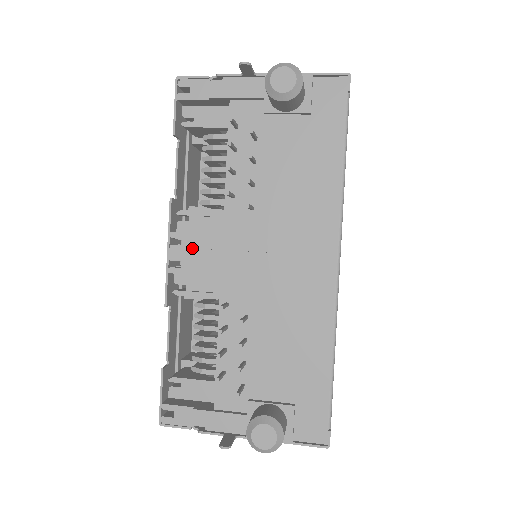
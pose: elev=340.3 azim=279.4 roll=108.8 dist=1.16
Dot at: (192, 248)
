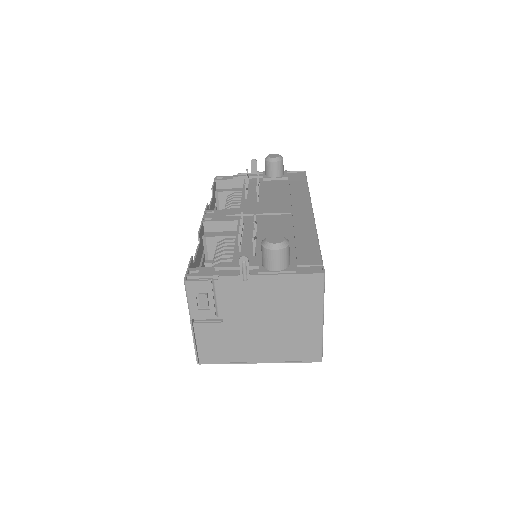
Dot at: (220, 213)
